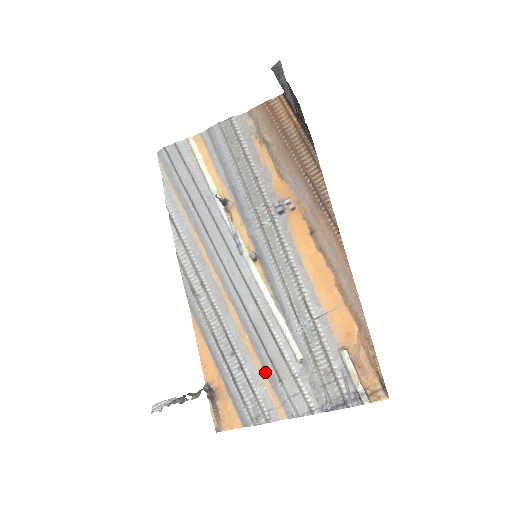
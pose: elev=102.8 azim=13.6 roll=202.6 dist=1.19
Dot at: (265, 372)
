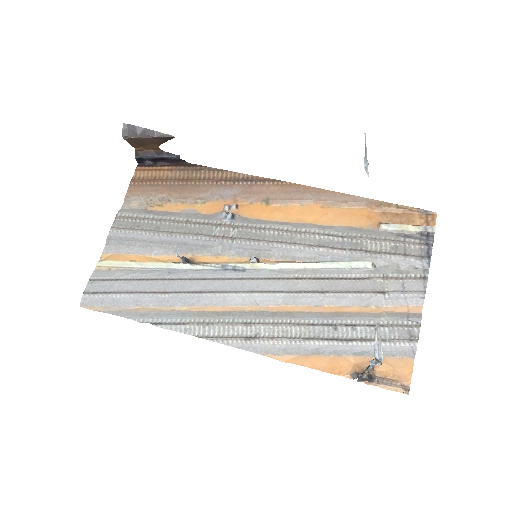
Dot at: (368, 306)
